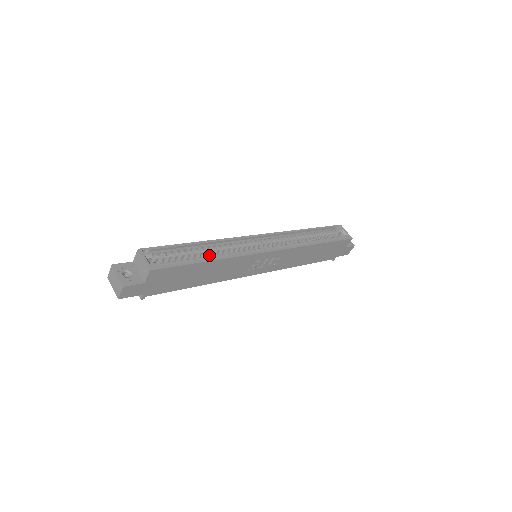
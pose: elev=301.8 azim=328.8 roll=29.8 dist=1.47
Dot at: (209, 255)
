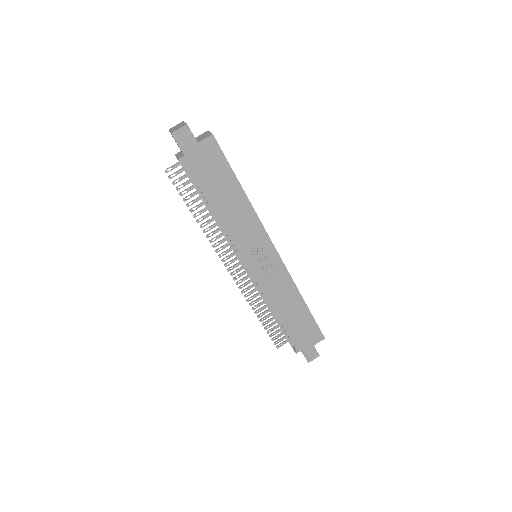
Dot at: occluded
